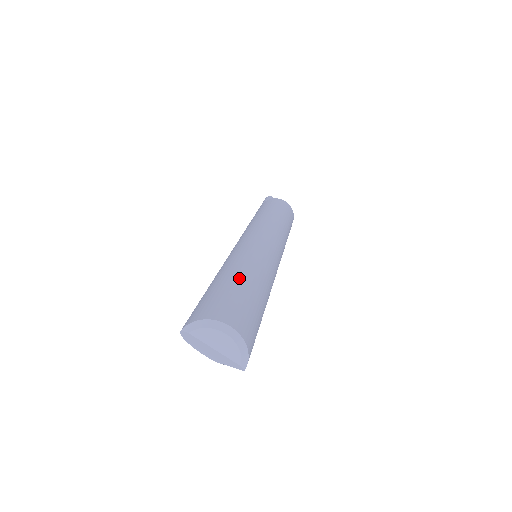
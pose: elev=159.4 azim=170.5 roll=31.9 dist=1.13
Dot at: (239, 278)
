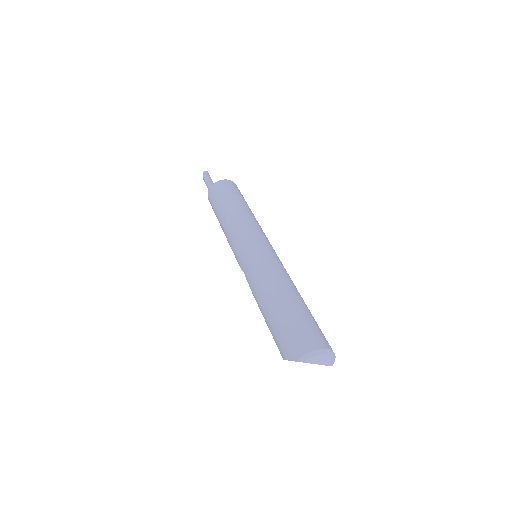
Dot at: (293, 301)
